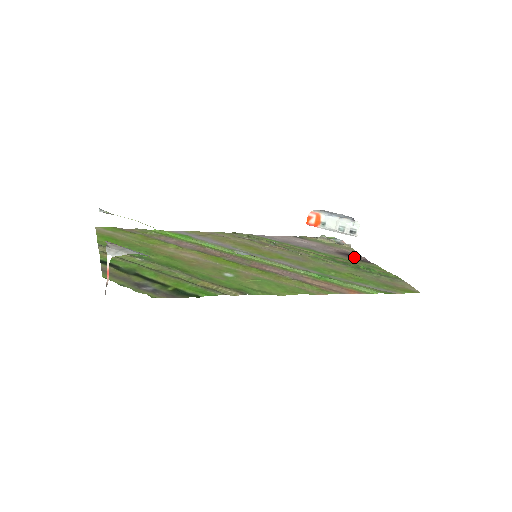
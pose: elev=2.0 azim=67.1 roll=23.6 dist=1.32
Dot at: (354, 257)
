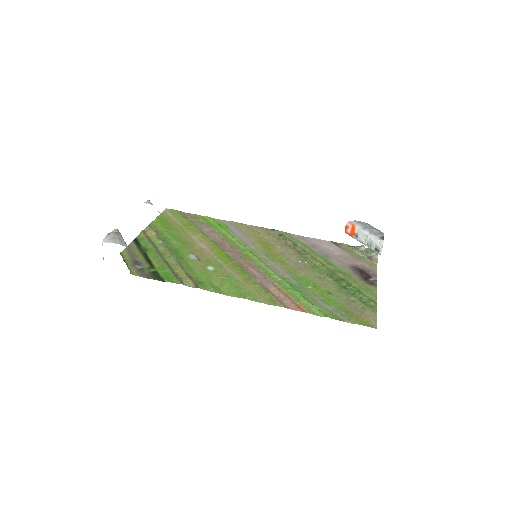
Dot at: (364, 275)
